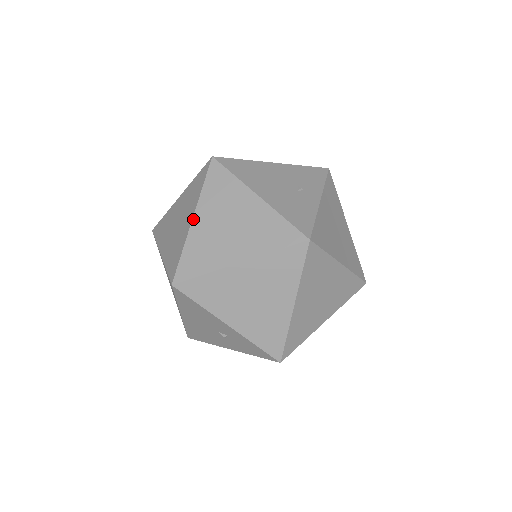
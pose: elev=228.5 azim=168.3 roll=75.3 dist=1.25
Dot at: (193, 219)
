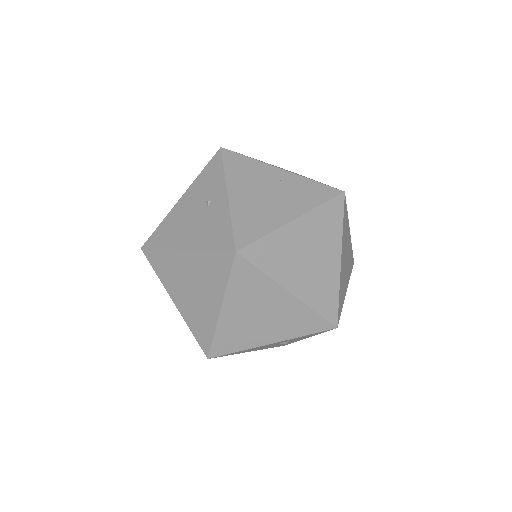
Dot at: (174, 303)
